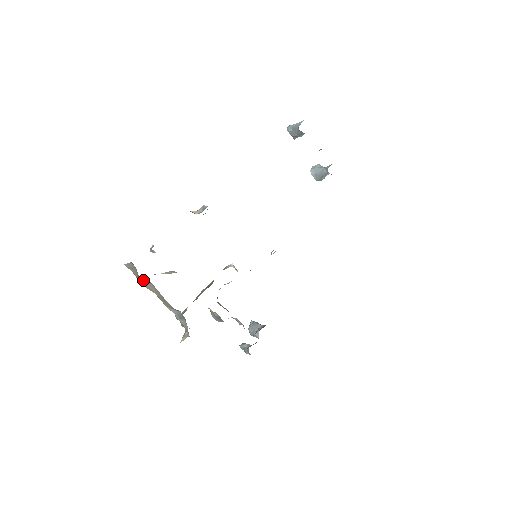
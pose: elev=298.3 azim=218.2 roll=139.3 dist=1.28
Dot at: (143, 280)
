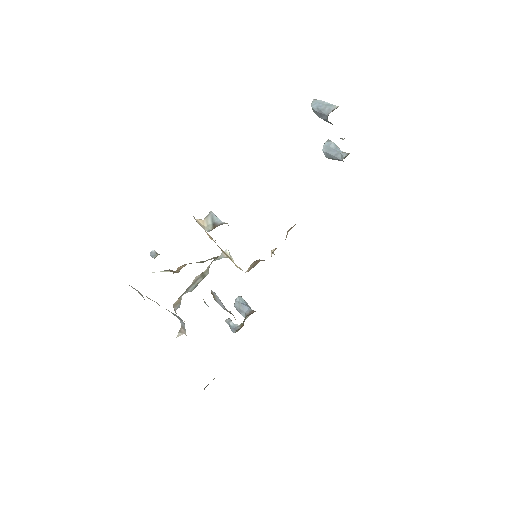
Dot at: occluded
